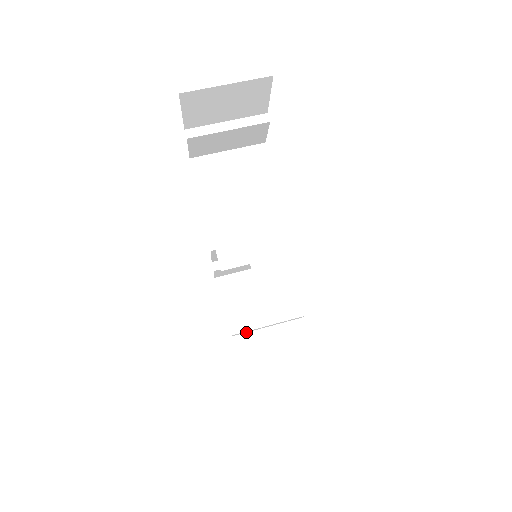
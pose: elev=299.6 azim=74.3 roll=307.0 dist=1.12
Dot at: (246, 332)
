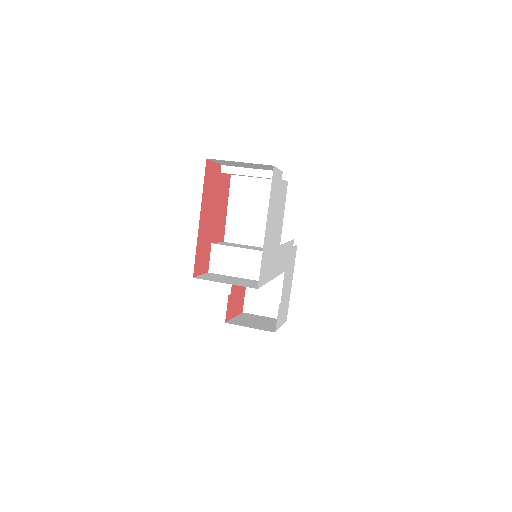
Dot at: occluded
